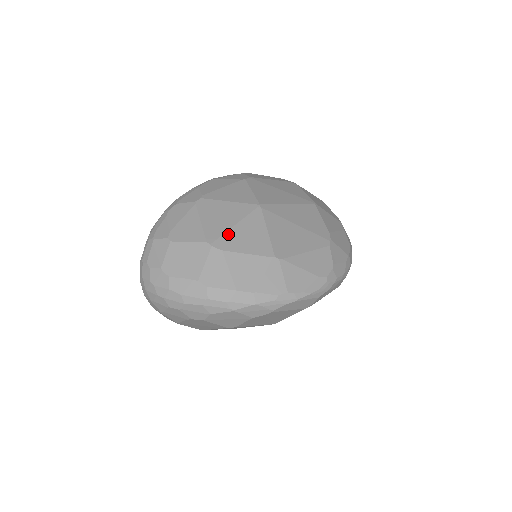
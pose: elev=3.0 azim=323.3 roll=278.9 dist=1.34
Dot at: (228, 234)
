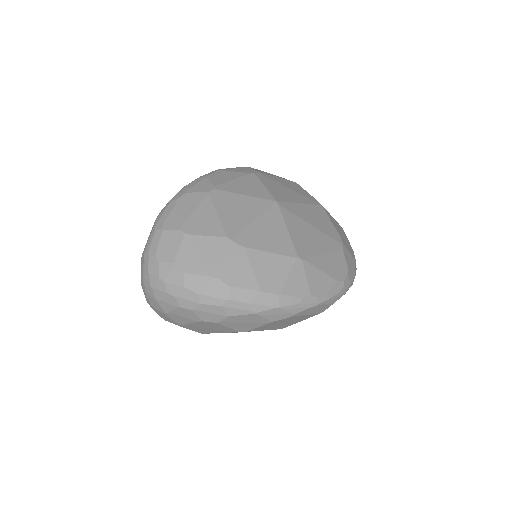
Dot at: (248, 230)
